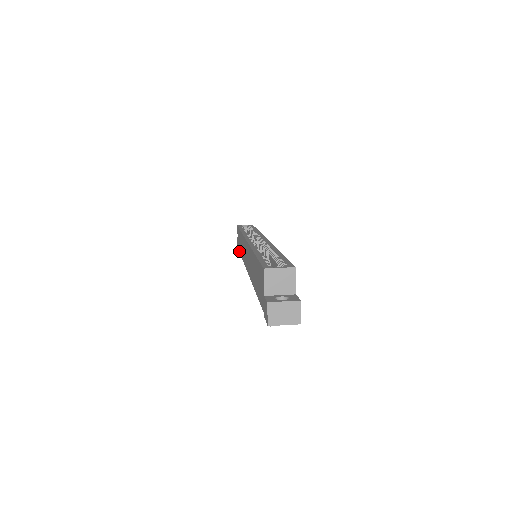
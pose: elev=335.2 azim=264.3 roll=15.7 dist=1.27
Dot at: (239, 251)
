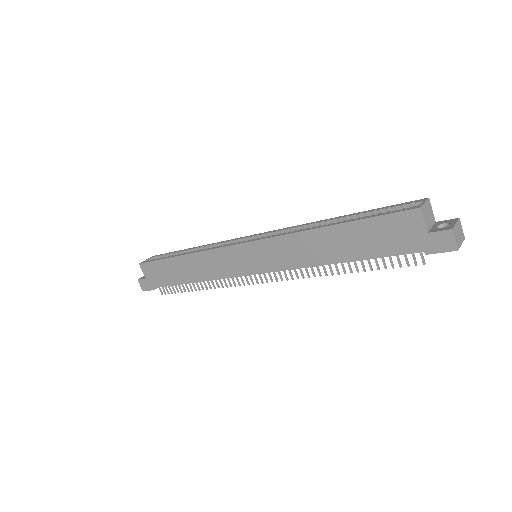
Dot at: (169, 285)
